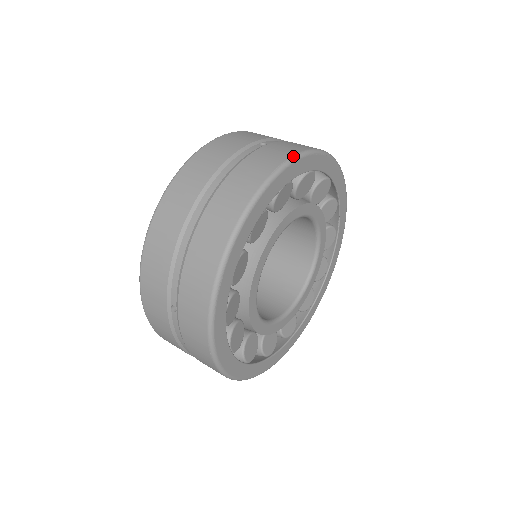
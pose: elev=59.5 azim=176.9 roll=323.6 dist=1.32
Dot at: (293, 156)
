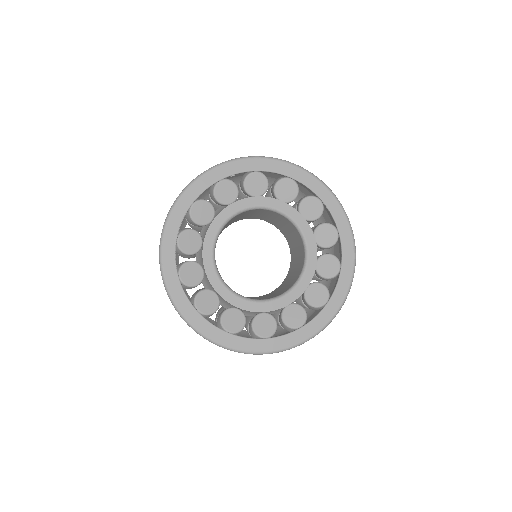
Dot at: (223, 162)
